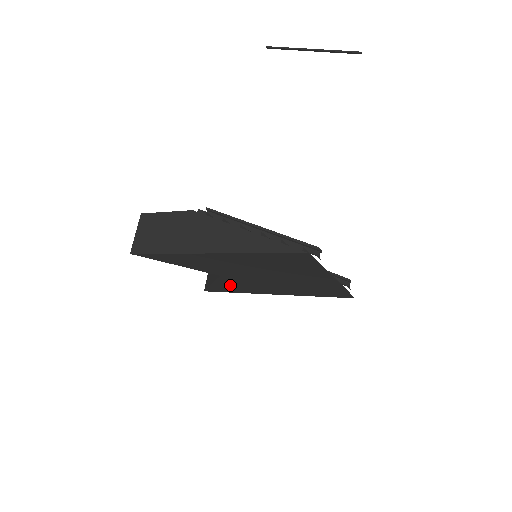
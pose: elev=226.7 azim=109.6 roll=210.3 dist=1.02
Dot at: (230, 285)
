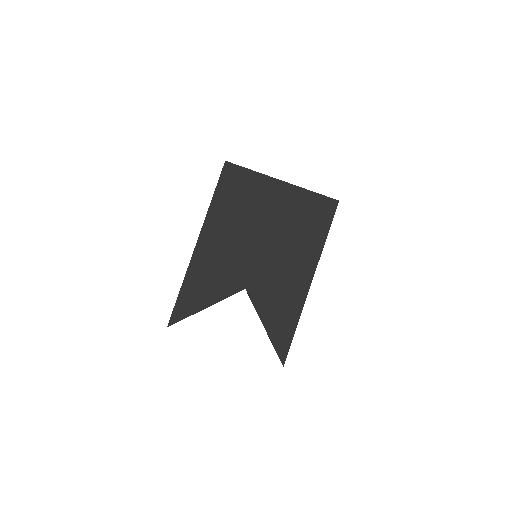
Dot at: (273, 307)
